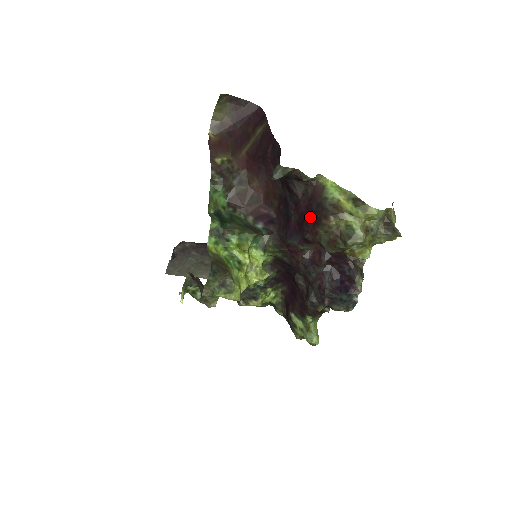
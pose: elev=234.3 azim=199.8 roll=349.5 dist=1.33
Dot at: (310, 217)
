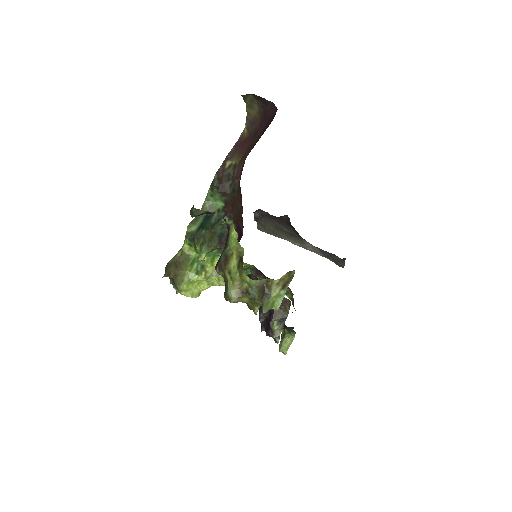
Dot at: occluded
